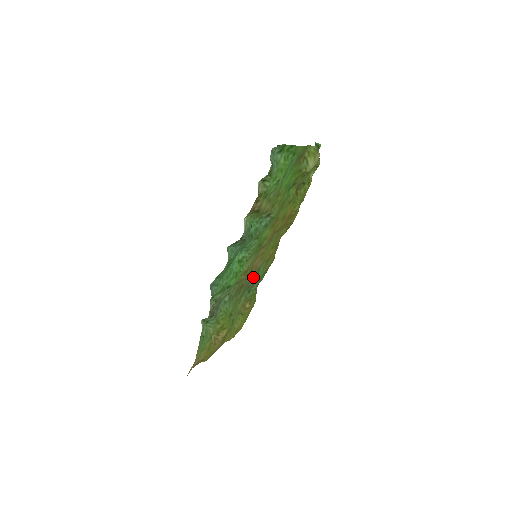
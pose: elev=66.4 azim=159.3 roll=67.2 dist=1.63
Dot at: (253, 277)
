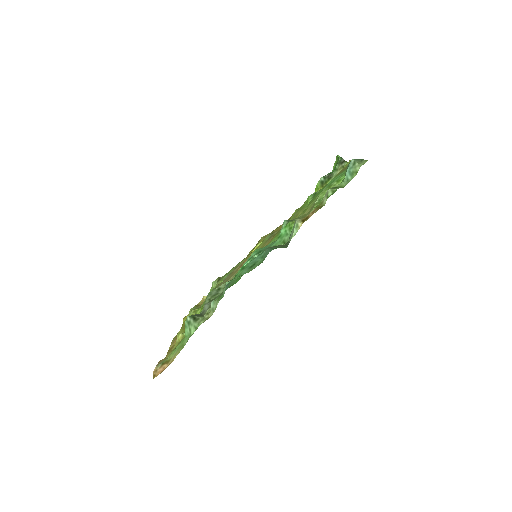
Dot at: (229, 273)
